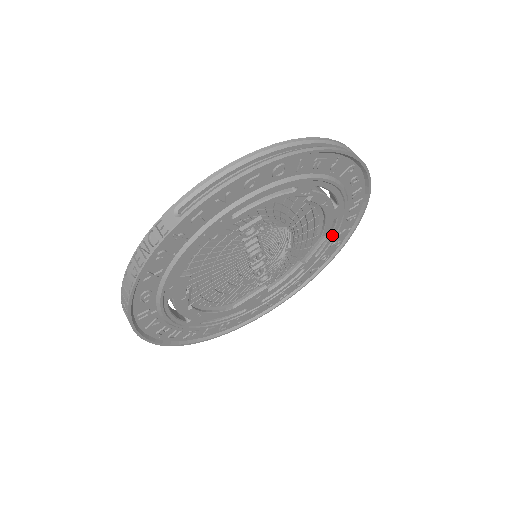
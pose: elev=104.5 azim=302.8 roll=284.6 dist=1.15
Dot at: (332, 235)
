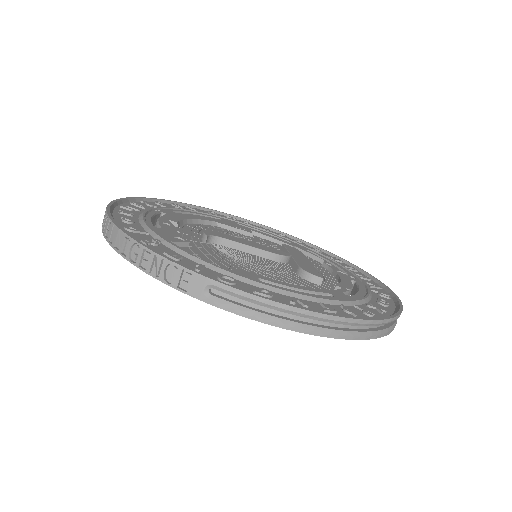
Dot at: occluded
